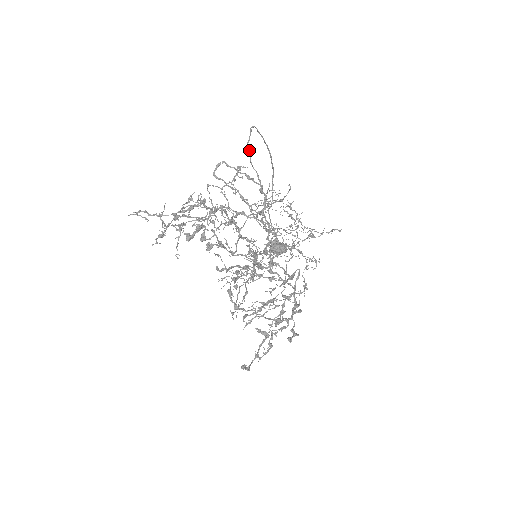
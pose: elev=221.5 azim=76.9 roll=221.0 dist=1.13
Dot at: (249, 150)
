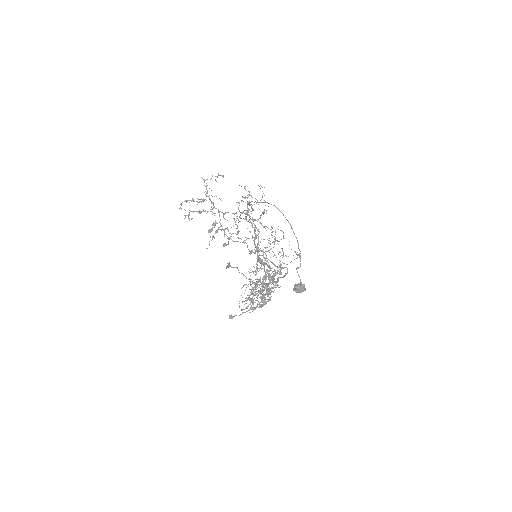
Dot at: occluded
